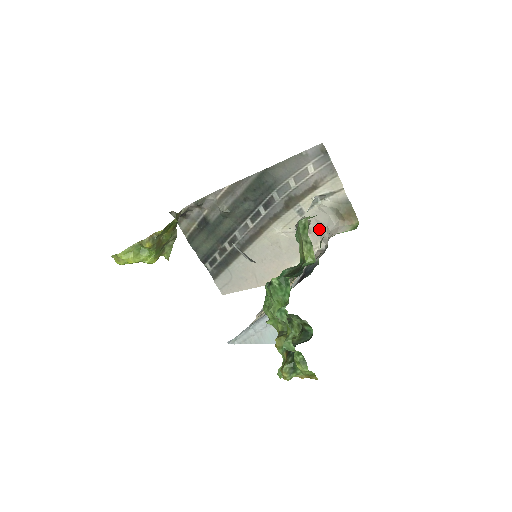
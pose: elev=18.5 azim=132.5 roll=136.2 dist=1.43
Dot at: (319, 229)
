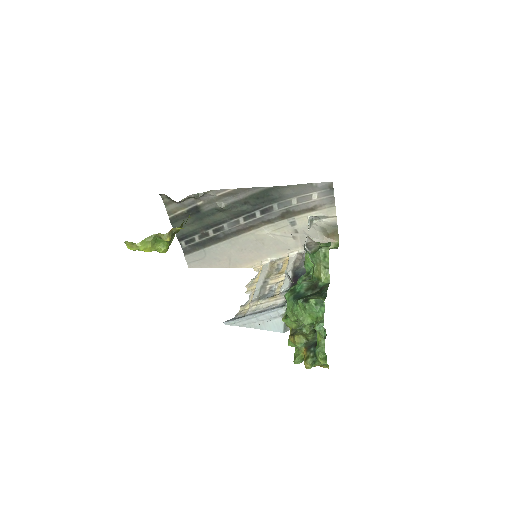
Dot at: (304, 238)
